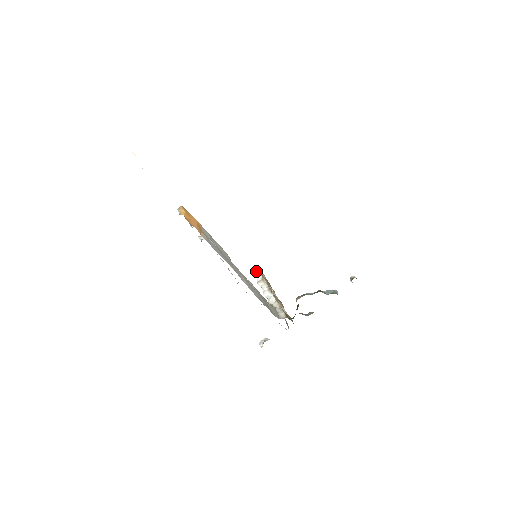
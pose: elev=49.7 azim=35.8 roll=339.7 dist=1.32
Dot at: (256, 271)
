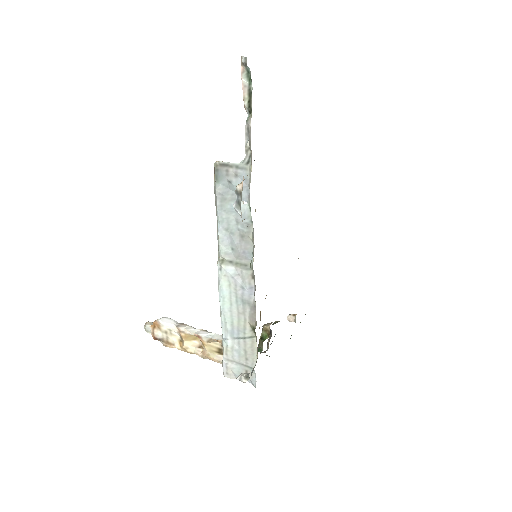
Dot at: (164, 317)
